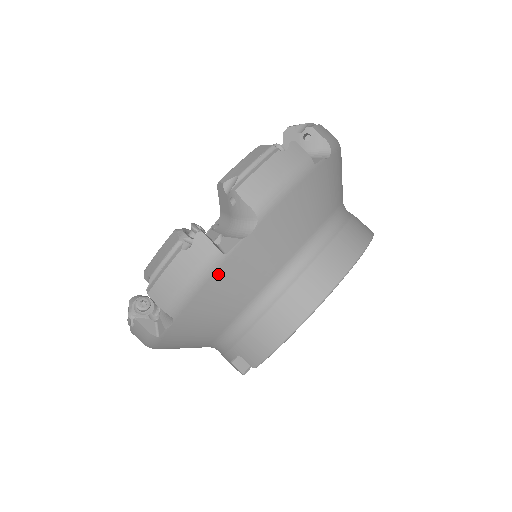
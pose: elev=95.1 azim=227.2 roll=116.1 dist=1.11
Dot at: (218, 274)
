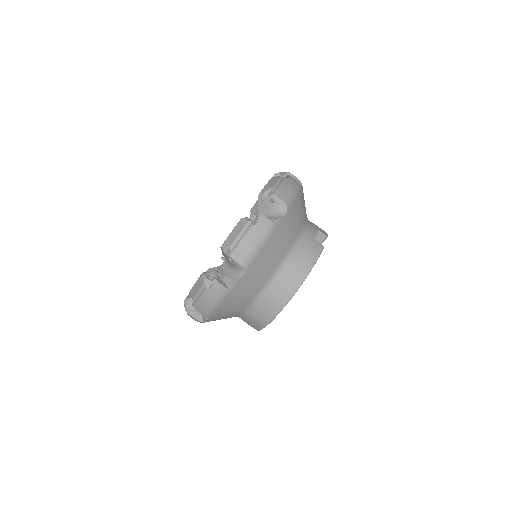
Dot at: occluded
